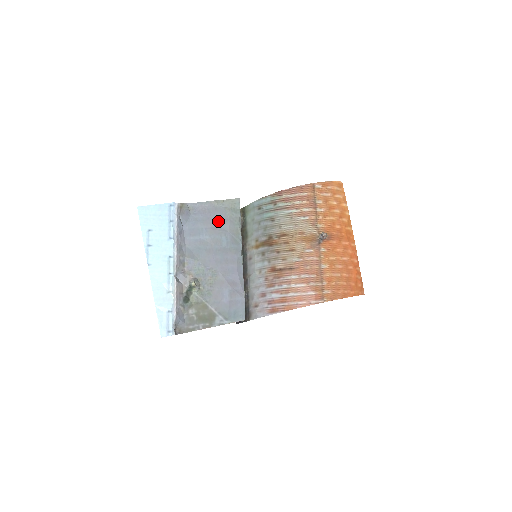
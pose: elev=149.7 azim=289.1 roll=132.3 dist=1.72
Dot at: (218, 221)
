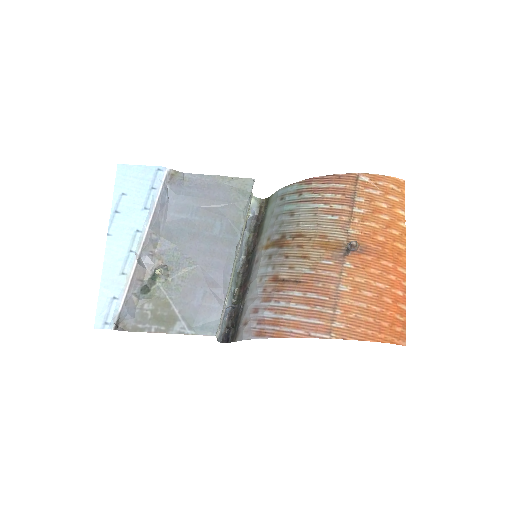
Dot at: (217, 201)
